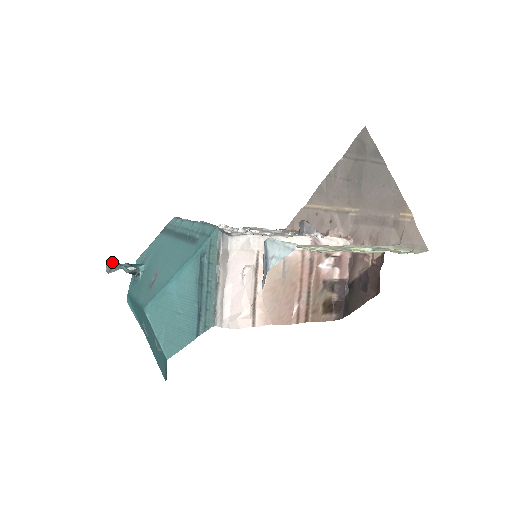
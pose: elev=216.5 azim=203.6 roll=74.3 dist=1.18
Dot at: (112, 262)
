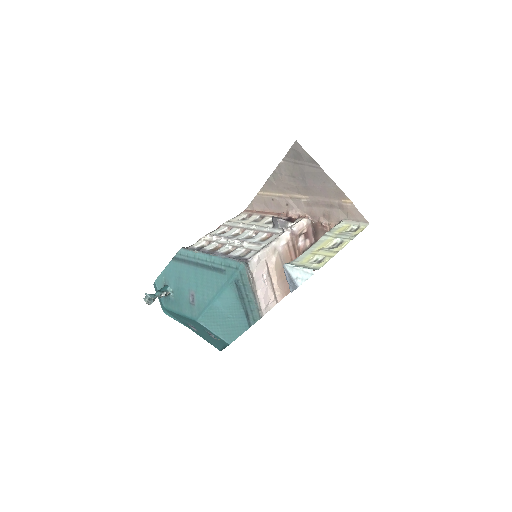
Dot at: (150, 297)
